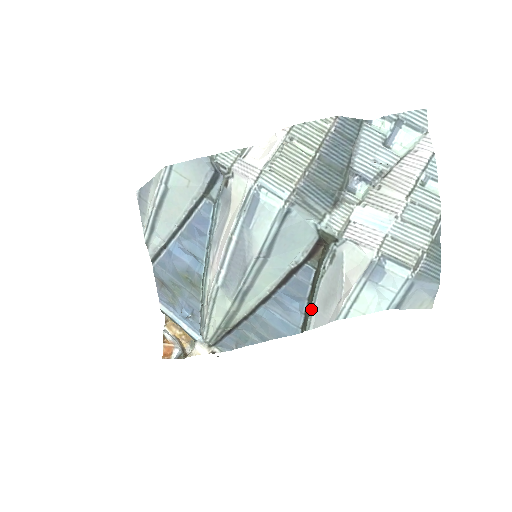
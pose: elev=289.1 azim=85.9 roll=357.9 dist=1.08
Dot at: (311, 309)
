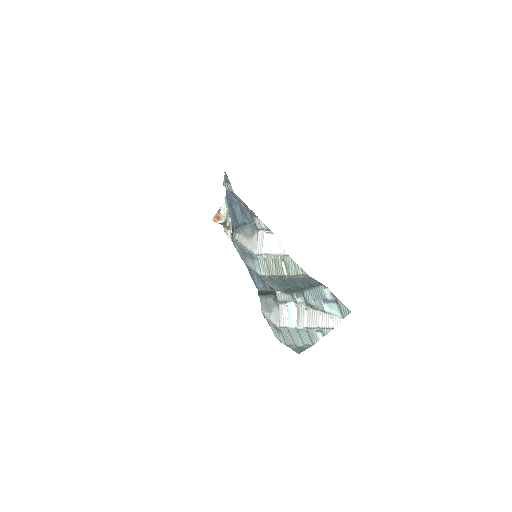
Dot at: (262, 295)
